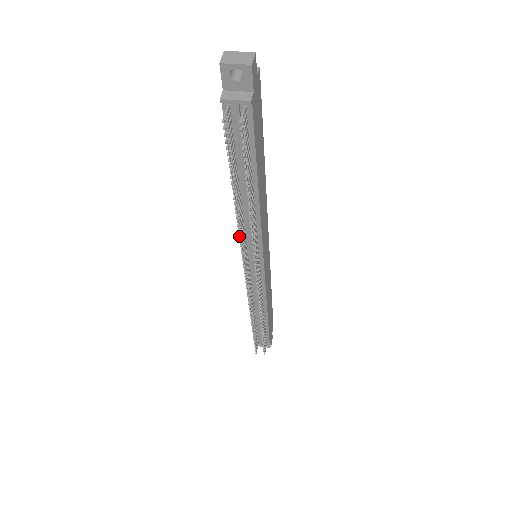
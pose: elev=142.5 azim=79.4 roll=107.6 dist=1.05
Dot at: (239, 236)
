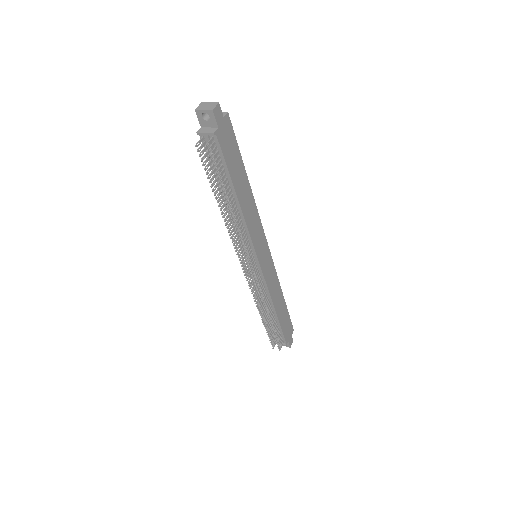
Dot at: occluded
